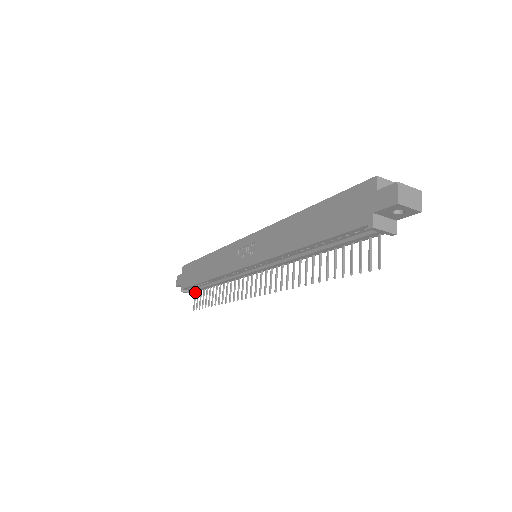
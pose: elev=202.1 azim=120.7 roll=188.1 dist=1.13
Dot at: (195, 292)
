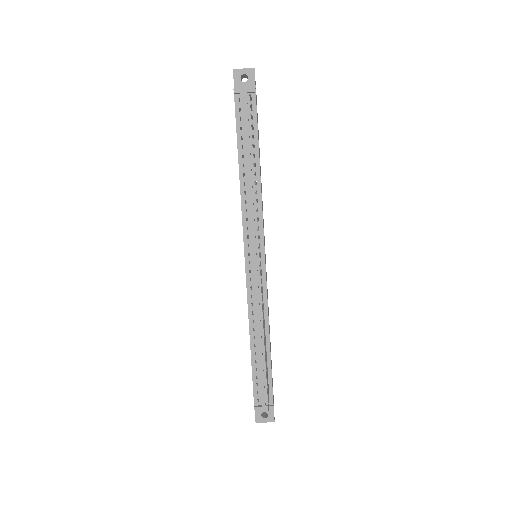
Dot at: occluded
